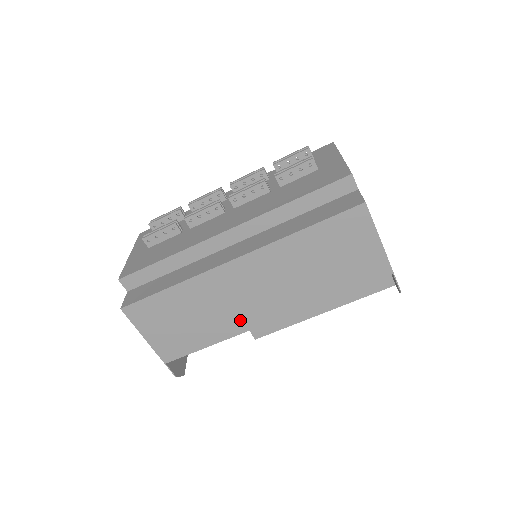
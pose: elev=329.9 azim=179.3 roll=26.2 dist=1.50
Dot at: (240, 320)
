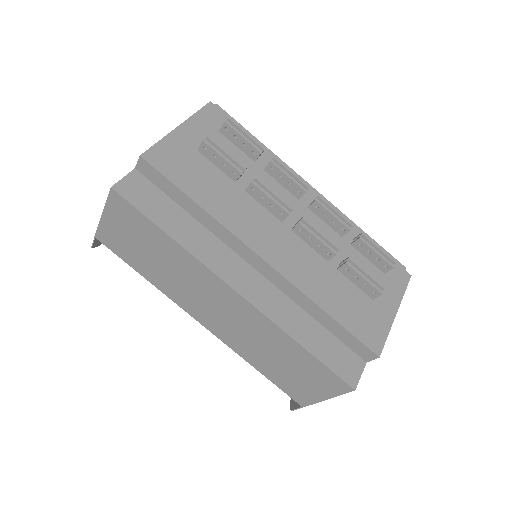
Dot at: (183, 298)
